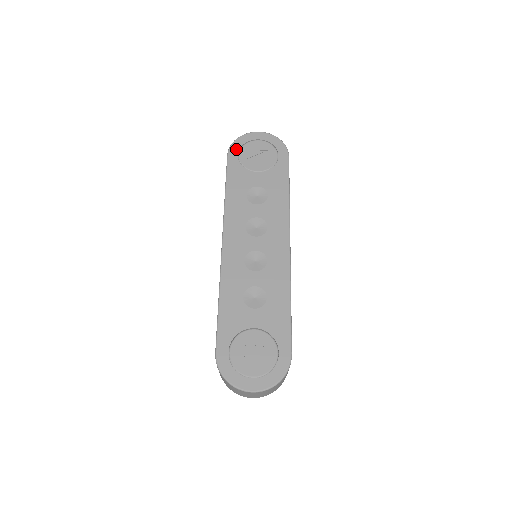
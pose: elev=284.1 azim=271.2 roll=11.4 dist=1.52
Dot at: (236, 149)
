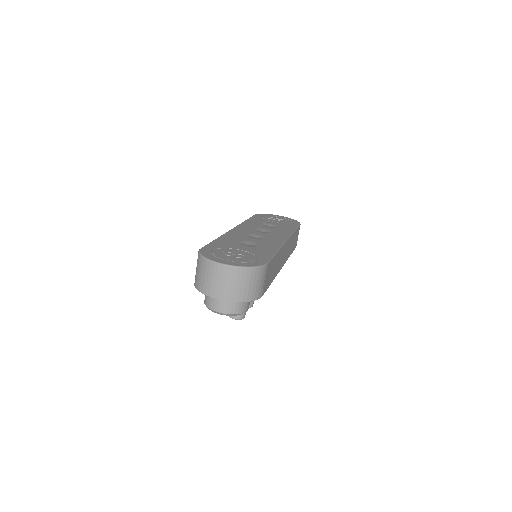
Dot at: (262, 215)
